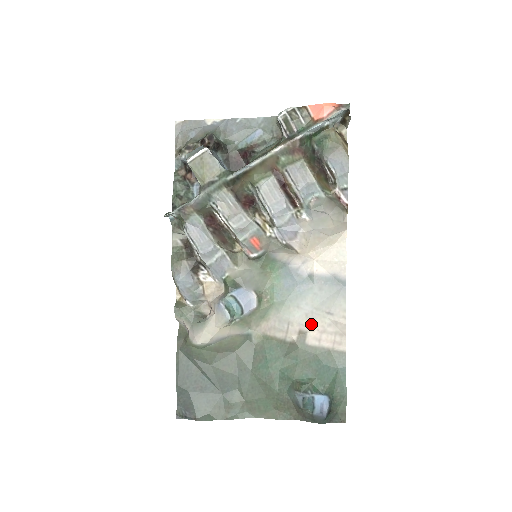
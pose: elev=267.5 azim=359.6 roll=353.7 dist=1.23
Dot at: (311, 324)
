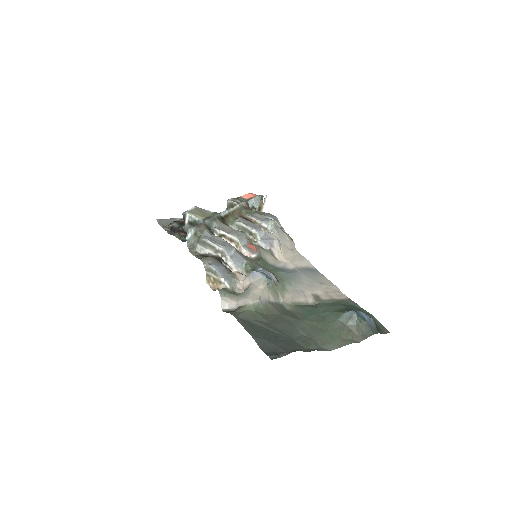
Dot at: (316, 290)
